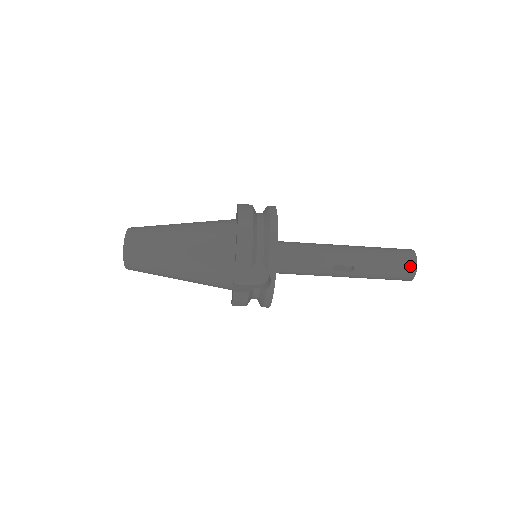
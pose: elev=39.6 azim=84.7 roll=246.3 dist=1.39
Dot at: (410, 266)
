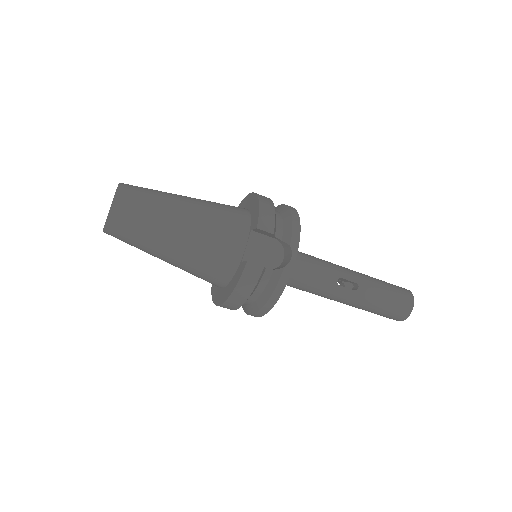
Dot at: (408, 298)
